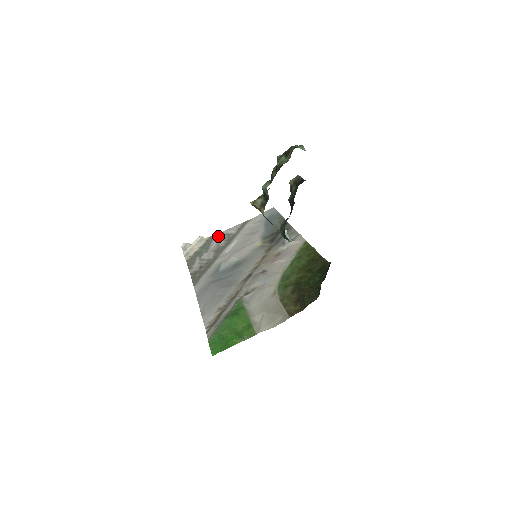
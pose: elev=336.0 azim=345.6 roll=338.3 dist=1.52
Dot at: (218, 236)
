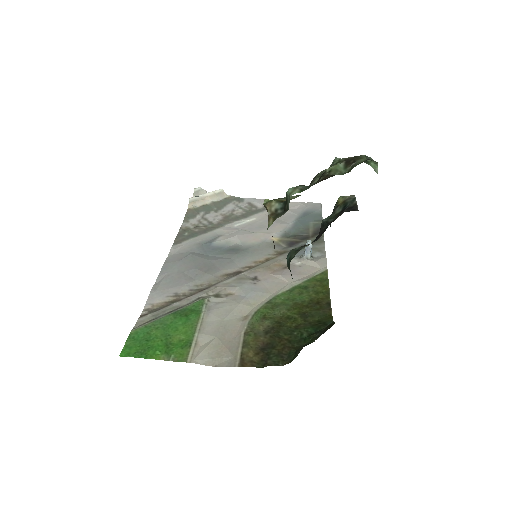
Dot at: (241, 200)
